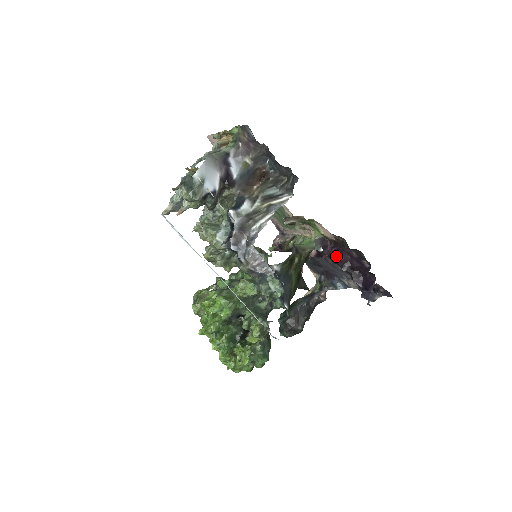
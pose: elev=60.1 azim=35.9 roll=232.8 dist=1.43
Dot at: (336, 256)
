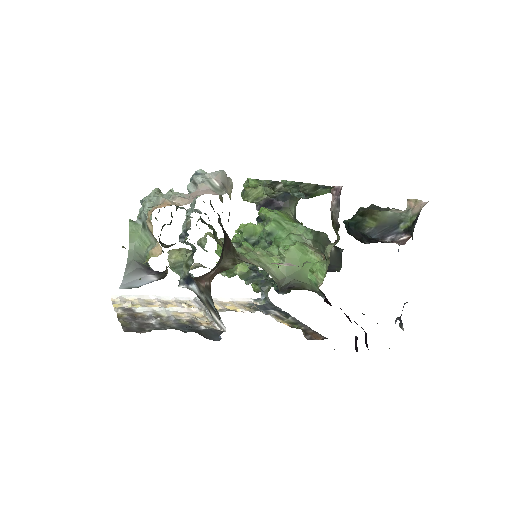
Dot at: occluded
